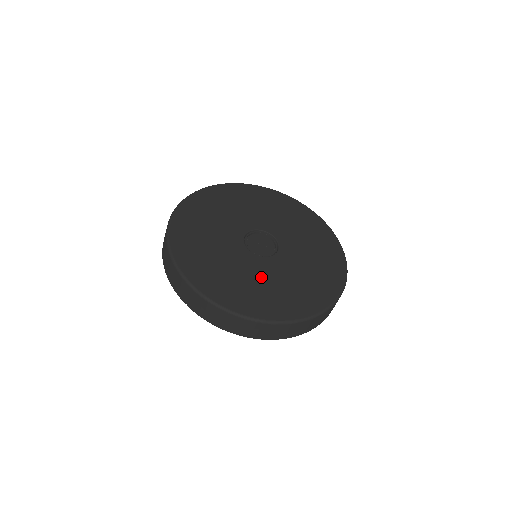
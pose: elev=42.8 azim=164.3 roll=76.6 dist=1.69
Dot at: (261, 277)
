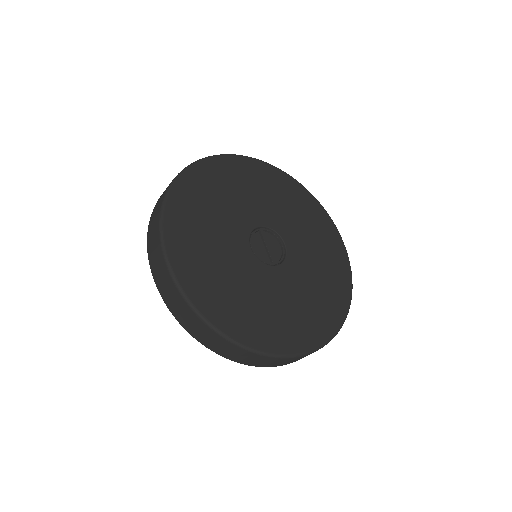
Dot at: (229, 263)
